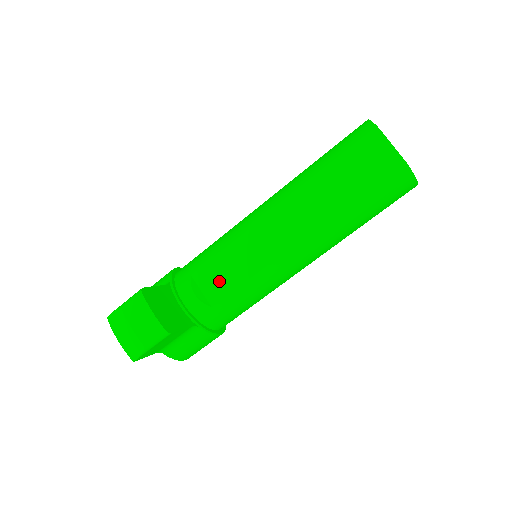
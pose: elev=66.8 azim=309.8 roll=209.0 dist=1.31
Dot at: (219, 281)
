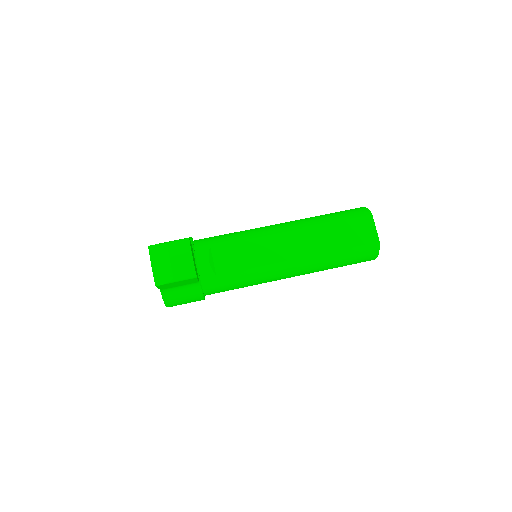
Dot at: (230, 260)
